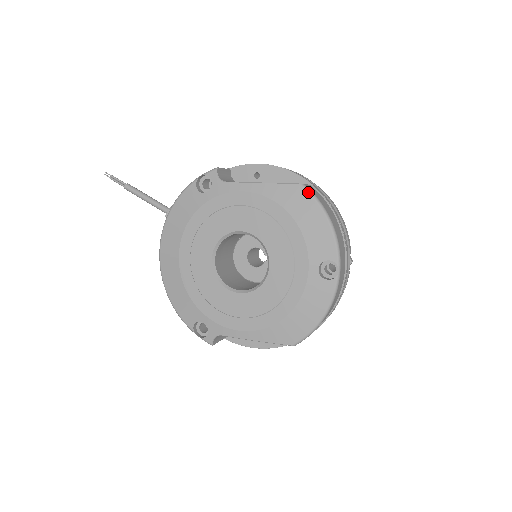
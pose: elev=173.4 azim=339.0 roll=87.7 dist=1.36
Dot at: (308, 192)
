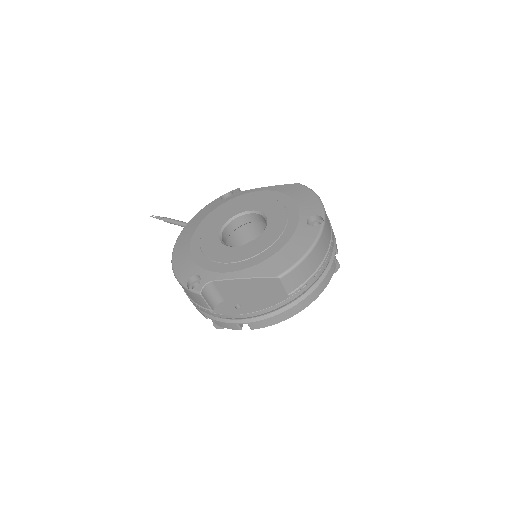
Dot at: (303, 185)
